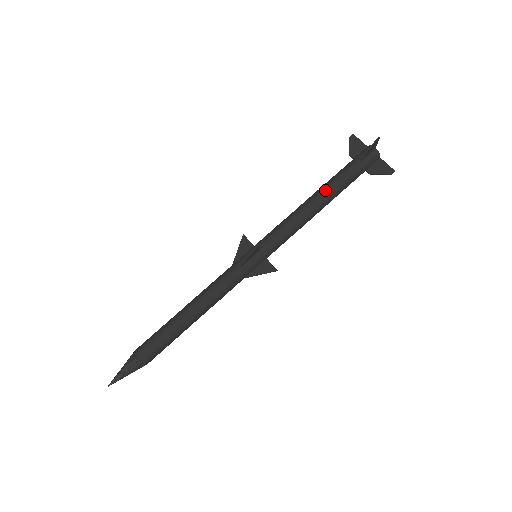
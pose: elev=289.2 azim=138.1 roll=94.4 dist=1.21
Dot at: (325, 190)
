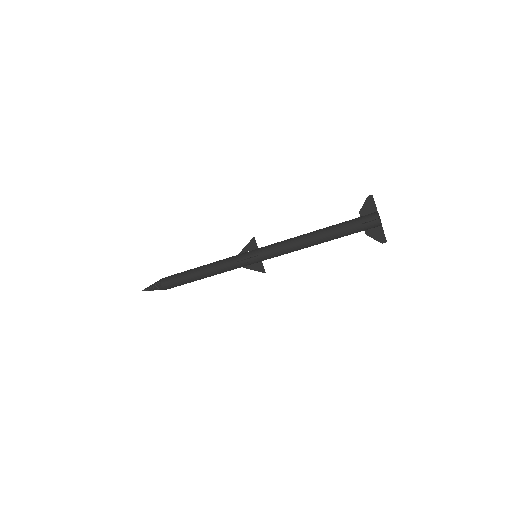
Dot at: (323, 234)
